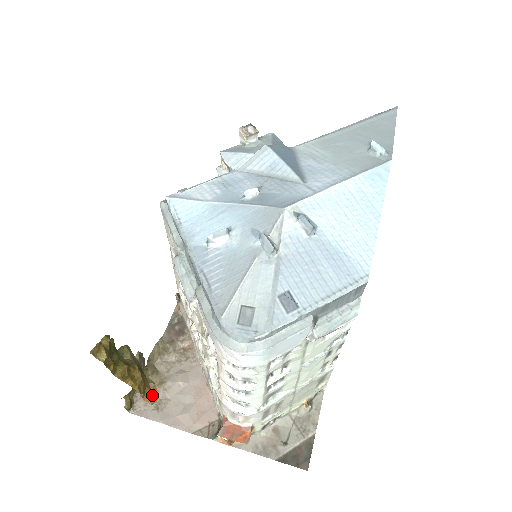
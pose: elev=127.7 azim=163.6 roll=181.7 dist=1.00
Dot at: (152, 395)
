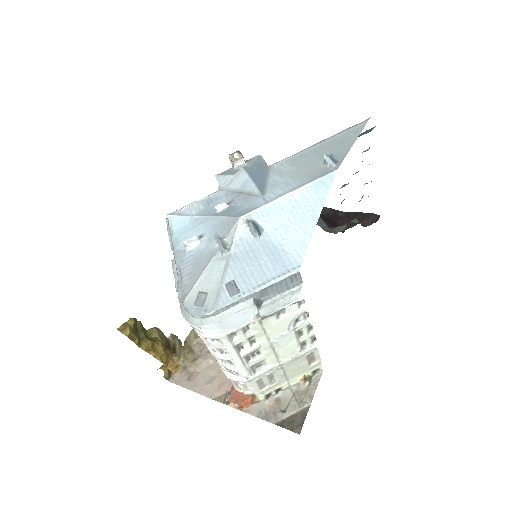
Dot at: (175, 365)
